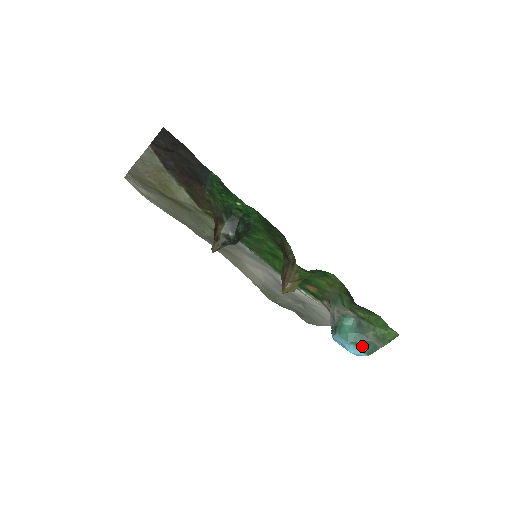
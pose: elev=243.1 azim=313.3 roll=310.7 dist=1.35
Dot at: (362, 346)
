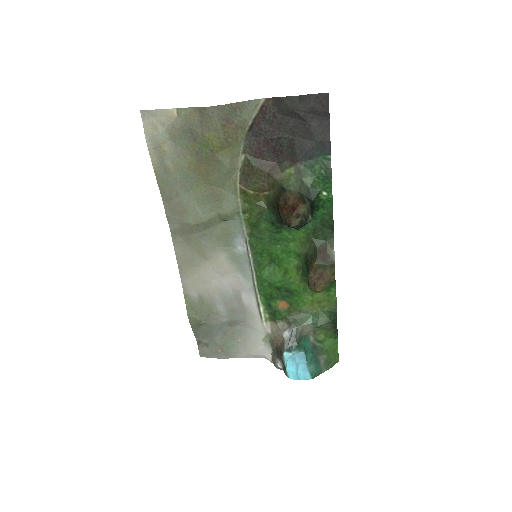
Dot at: (313, 368)
